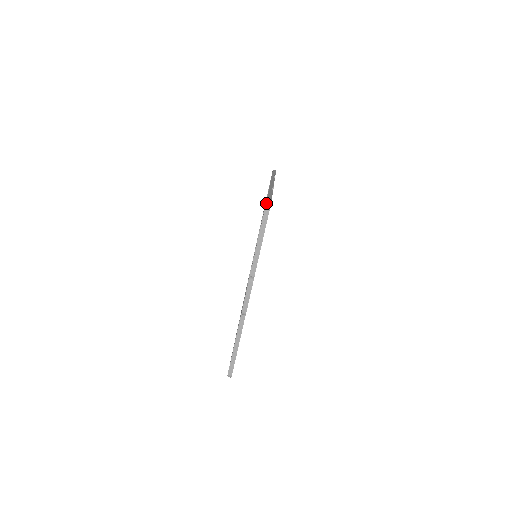
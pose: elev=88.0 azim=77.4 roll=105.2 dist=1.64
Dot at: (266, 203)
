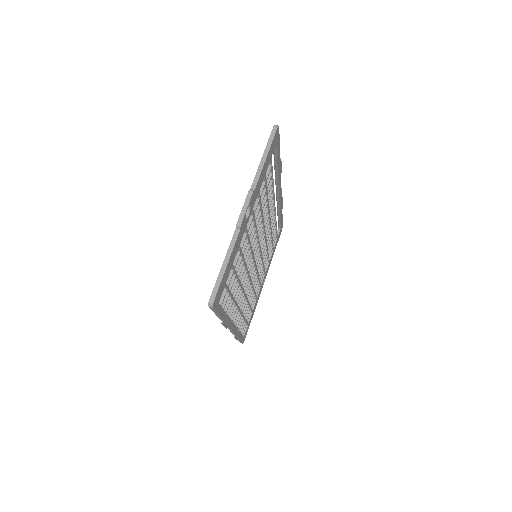
Dot at: (274, 126)
